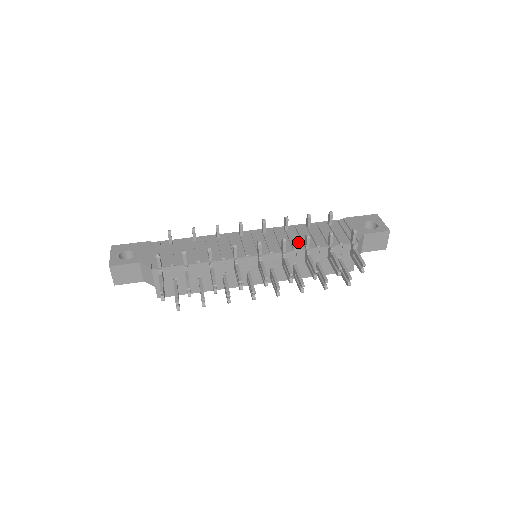
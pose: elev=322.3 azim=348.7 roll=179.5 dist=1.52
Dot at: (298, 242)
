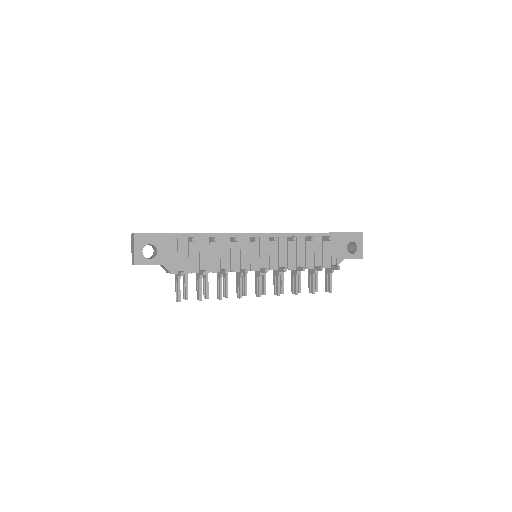
Dot at: (293, 259)
